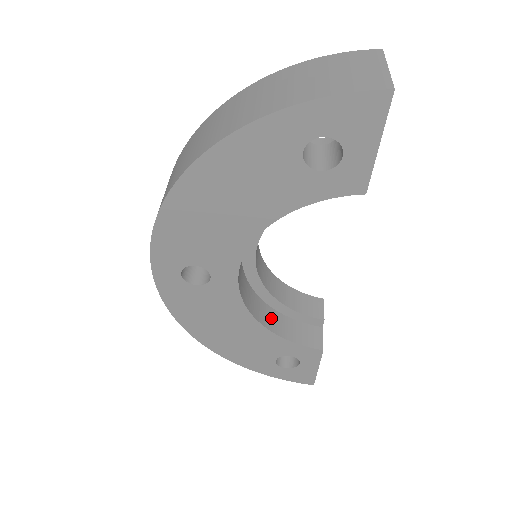
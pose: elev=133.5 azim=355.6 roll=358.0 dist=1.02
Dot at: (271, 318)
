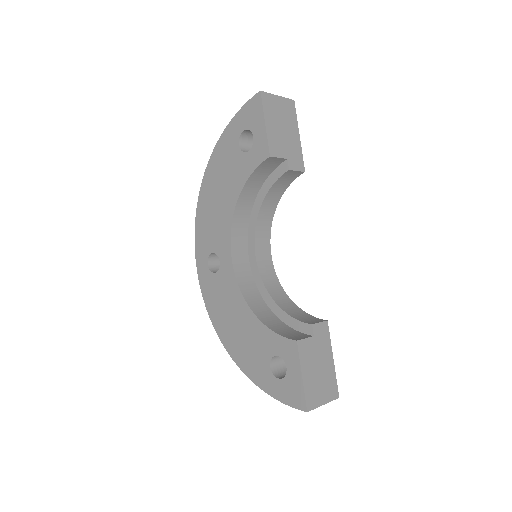
Dot at: (267, 316)
